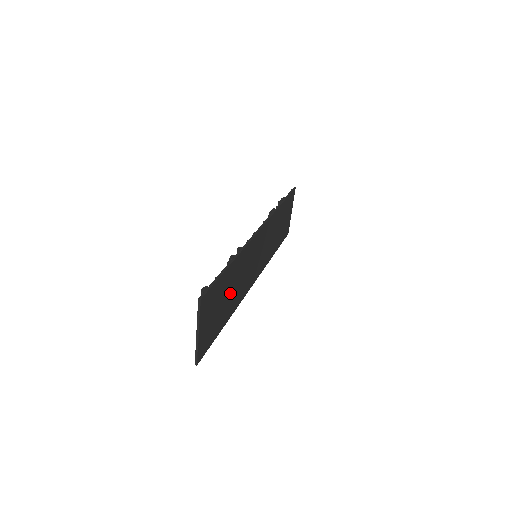
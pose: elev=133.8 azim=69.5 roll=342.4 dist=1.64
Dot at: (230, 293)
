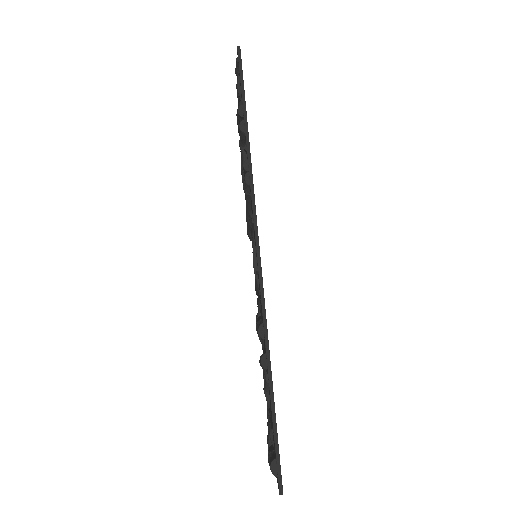
Dot at: occluded
